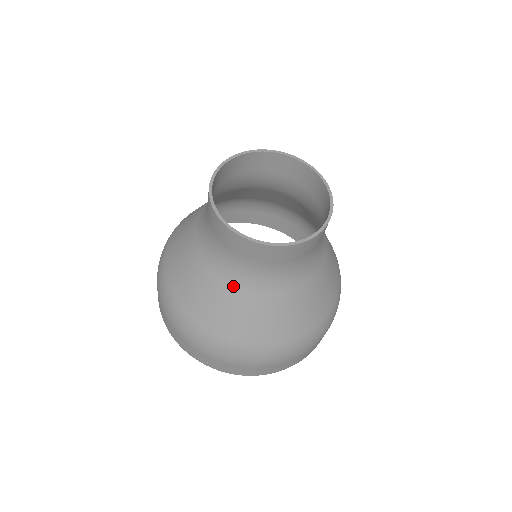
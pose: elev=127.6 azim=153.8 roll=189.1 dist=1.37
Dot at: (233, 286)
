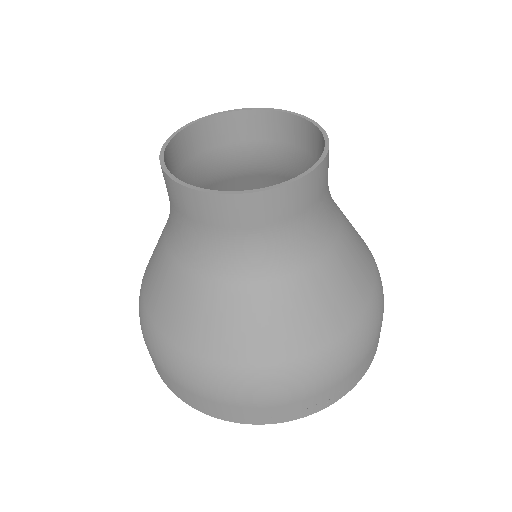
Dot at: (280, 278)
